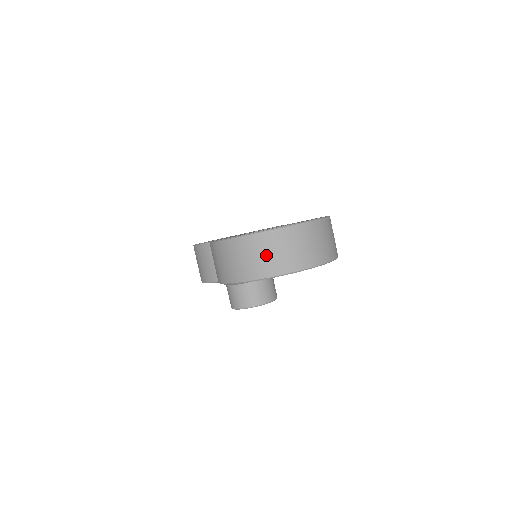
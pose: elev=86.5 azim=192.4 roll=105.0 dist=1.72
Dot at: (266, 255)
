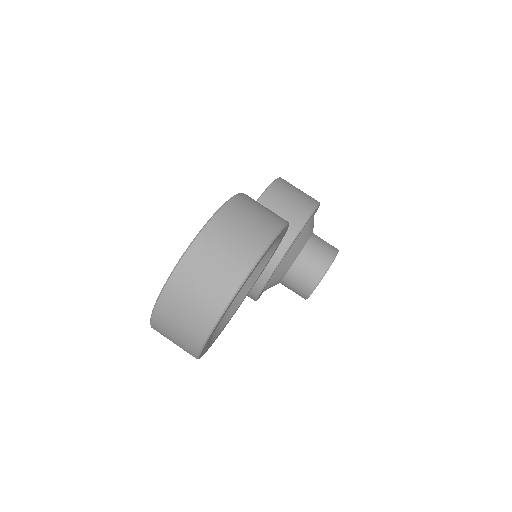
Dot at: (178, 329)
